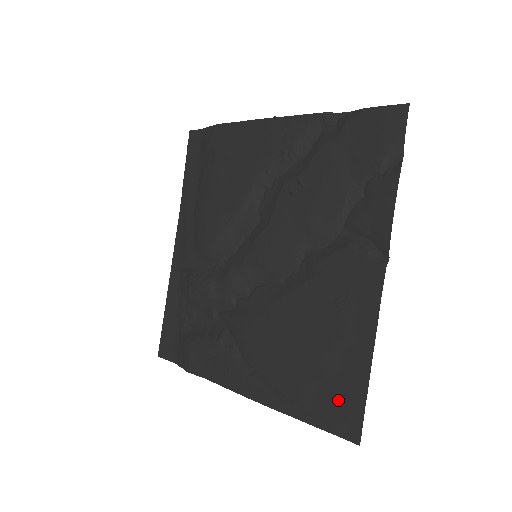
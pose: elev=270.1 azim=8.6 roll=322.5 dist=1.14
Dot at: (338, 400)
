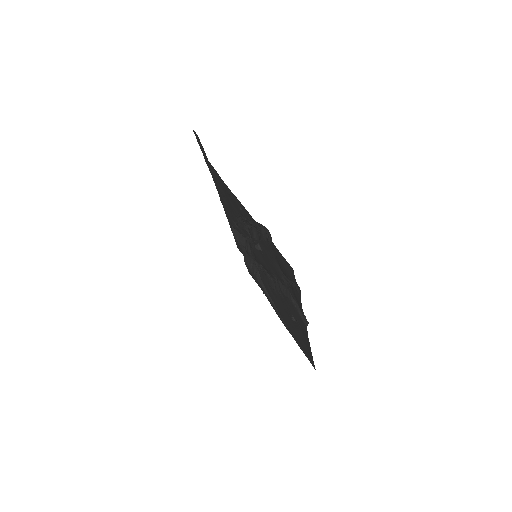
Dot at: (305, 350)
